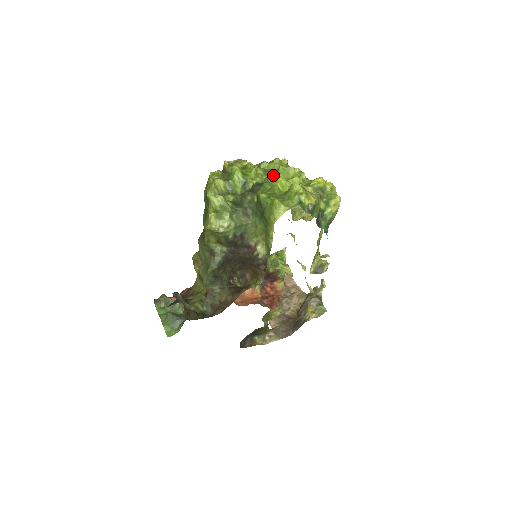
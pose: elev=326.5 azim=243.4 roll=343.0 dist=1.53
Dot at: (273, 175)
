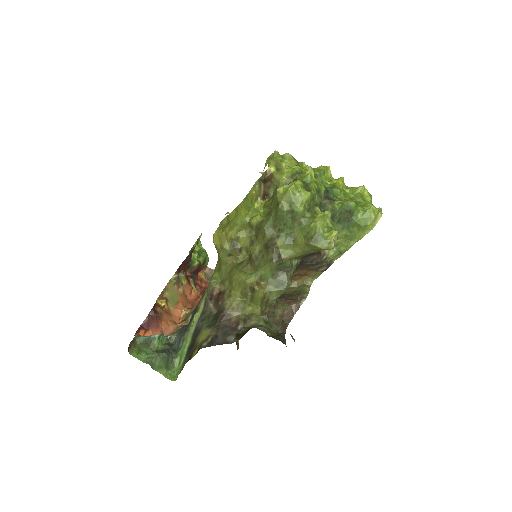
Dot at: (323, 177)
